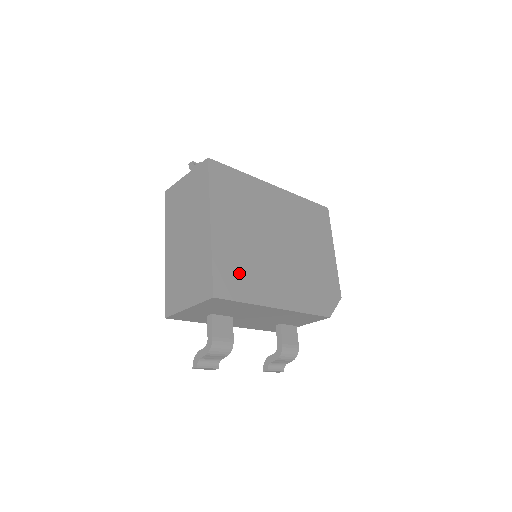
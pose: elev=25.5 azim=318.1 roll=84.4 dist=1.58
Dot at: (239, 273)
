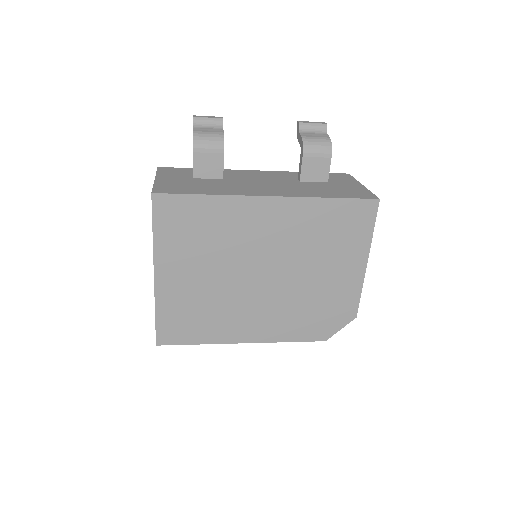
Dot at: (191, 319)
